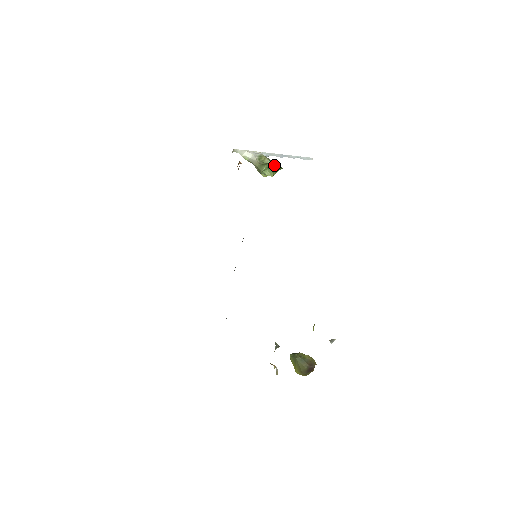
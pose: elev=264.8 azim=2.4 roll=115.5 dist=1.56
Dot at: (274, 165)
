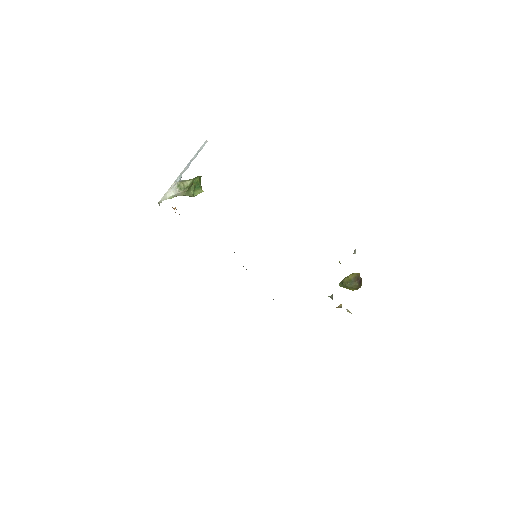
Dot at: (196, 183)
